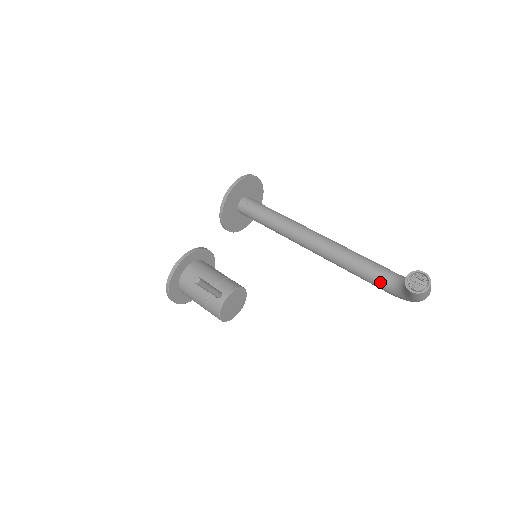
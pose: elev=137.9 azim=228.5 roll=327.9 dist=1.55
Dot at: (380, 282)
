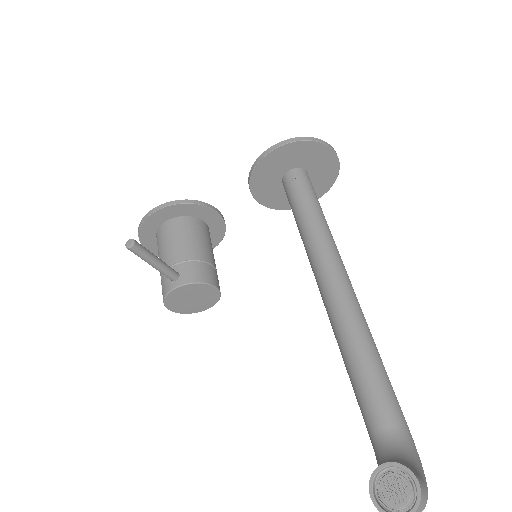
Dot at: (369, 420)
